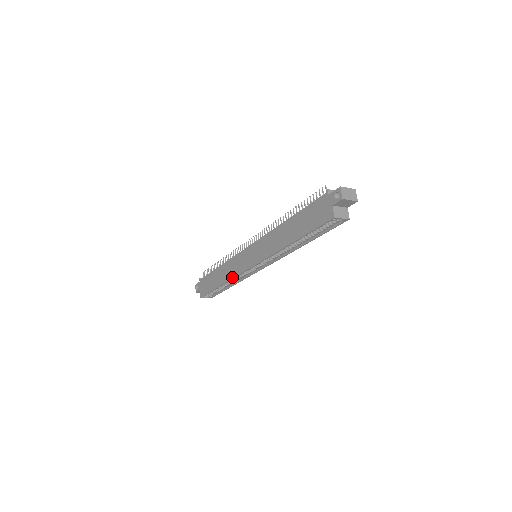
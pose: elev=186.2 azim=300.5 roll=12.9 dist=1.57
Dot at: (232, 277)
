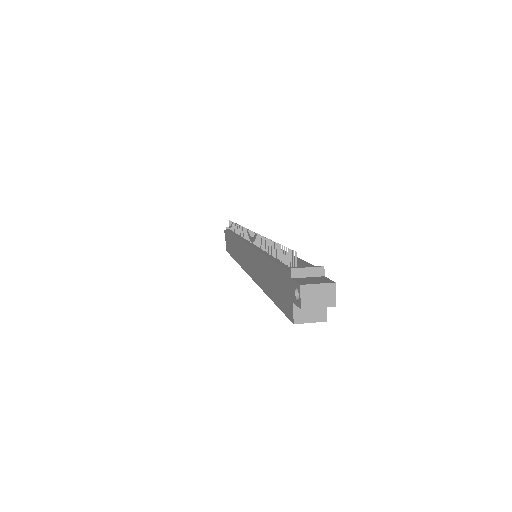
Dot at: (238, 263)
